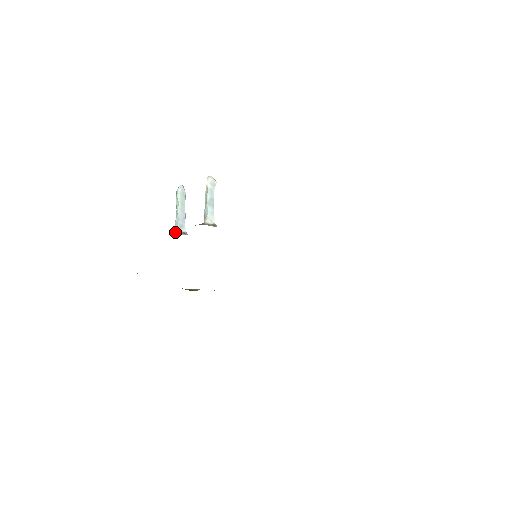
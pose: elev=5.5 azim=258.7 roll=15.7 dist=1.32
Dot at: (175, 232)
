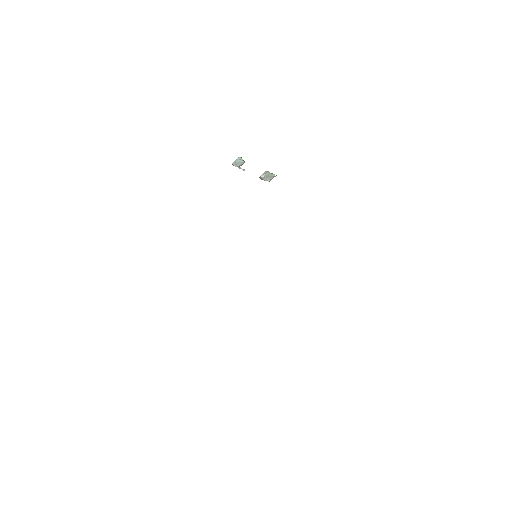
Dot at: occluded
